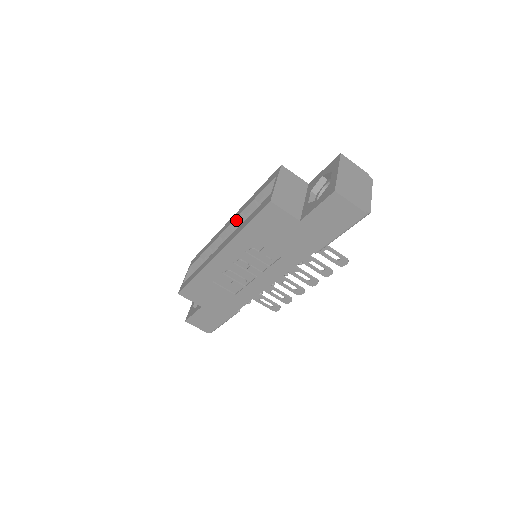
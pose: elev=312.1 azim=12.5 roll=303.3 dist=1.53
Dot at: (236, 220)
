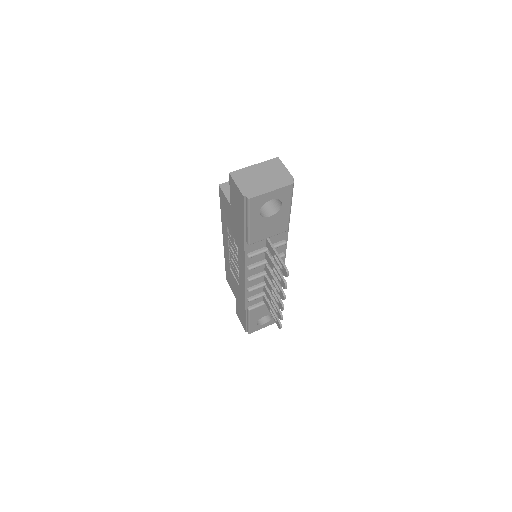
Dot at: occluded
